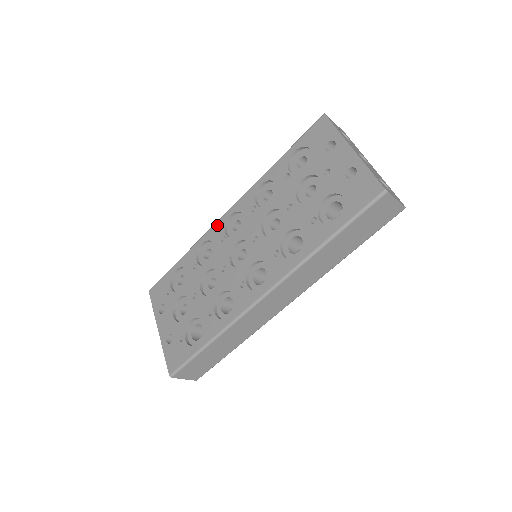
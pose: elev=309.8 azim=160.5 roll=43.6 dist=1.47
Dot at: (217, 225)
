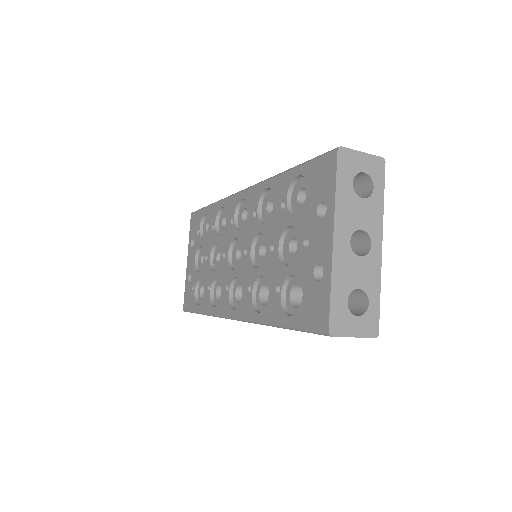
Dot at: (233, 199)
